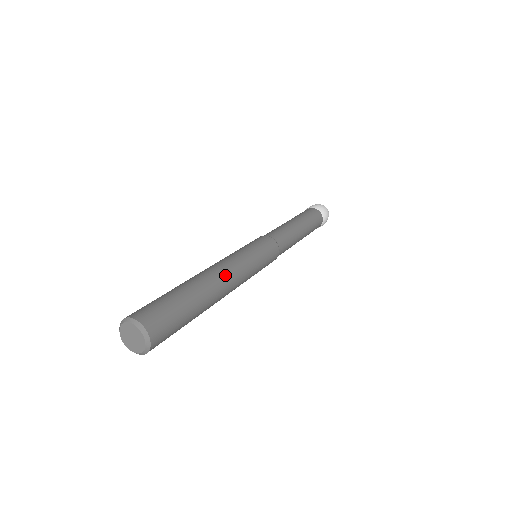
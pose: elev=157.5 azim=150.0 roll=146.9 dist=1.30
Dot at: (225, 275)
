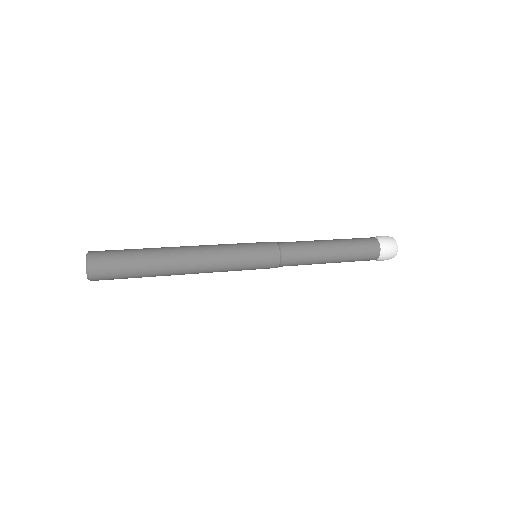
Dot at: (190, 247)
